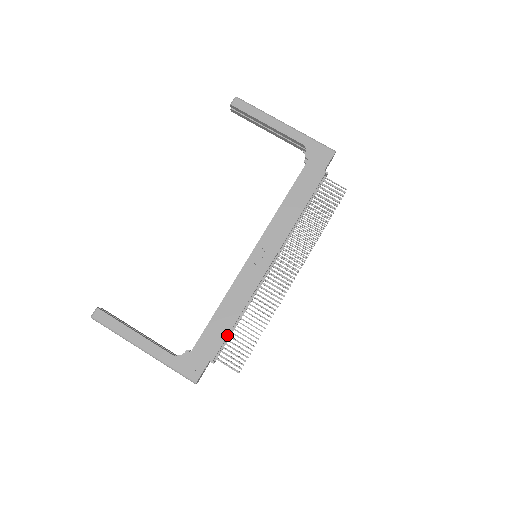
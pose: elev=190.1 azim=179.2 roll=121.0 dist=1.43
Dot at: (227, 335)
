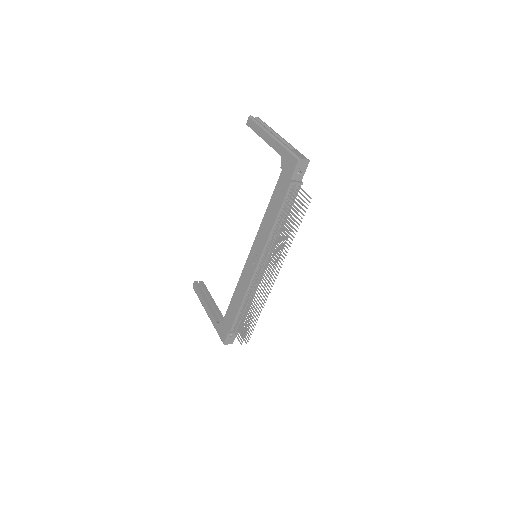
Dot at: (236, 315)
